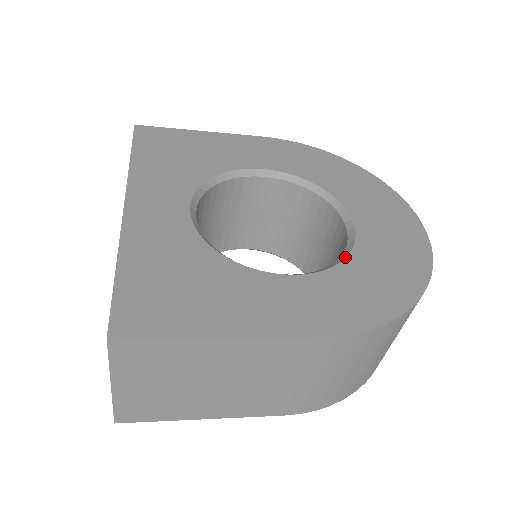
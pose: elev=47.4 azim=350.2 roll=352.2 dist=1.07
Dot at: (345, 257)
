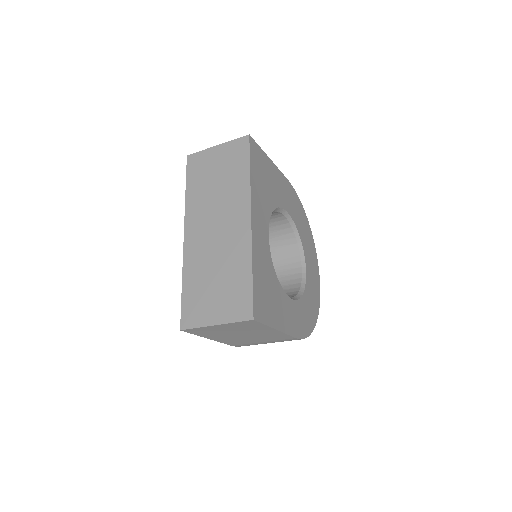
Dot at: (303, 293)
